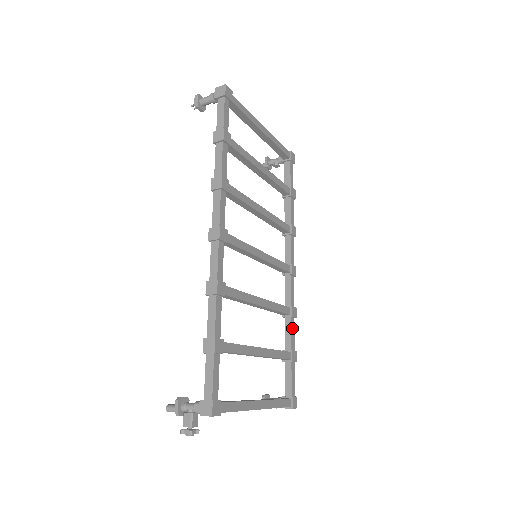
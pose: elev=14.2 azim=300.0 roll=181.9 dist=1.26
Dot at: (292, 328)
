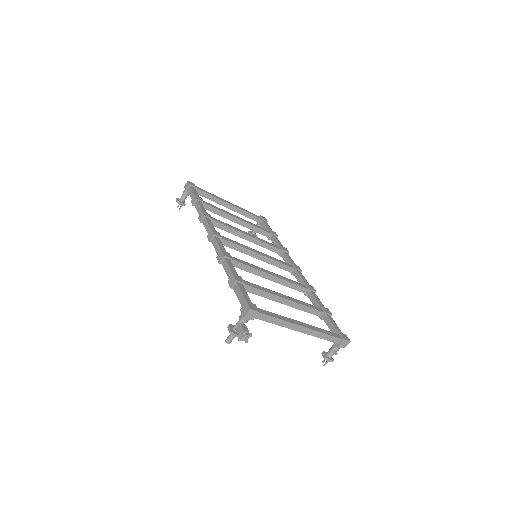
Dot at: (315, 297)
